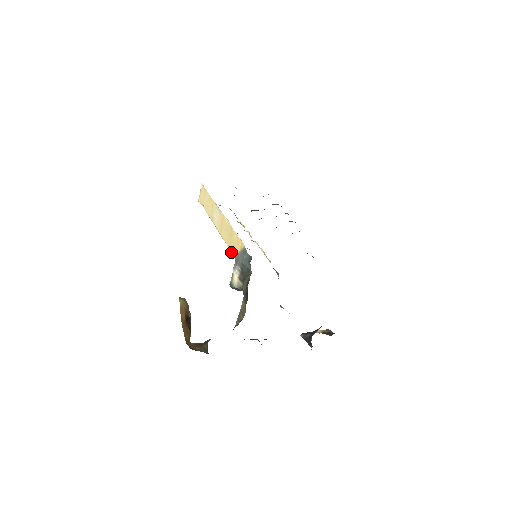
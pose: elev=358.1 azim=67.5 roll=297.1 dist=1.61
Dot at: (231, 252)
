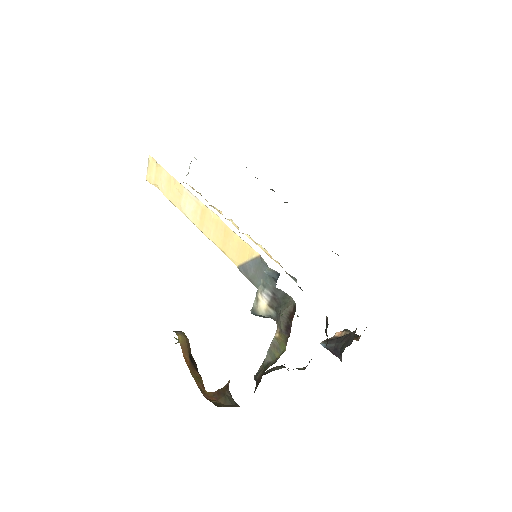
Dot at: occluded
